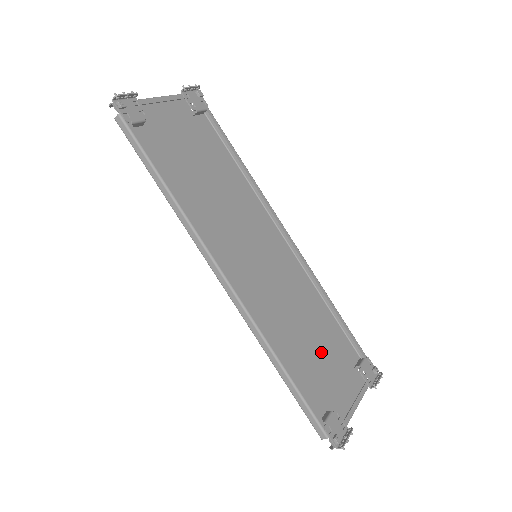
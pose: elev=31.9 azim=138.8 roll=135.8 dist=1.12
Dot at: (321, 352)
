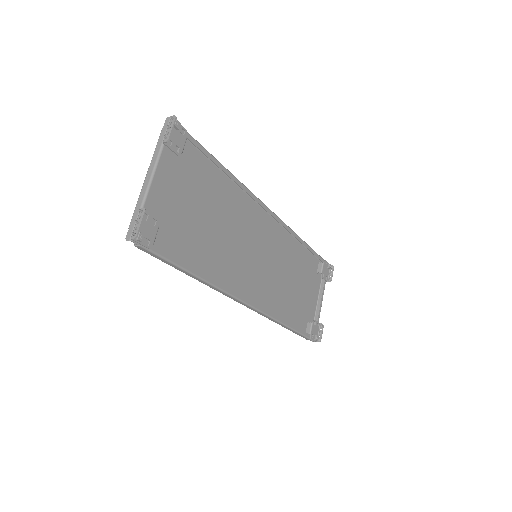
Dot at: (300, 284)
